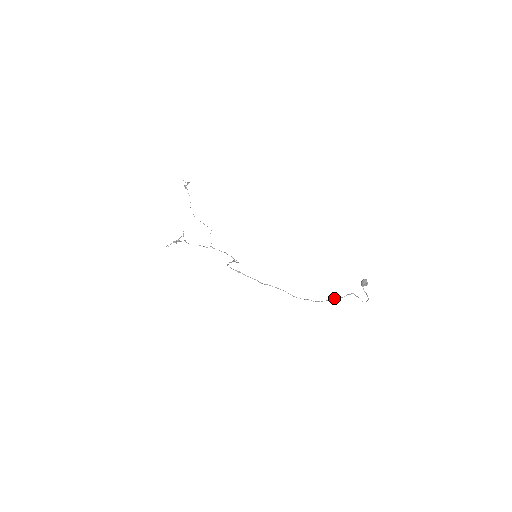
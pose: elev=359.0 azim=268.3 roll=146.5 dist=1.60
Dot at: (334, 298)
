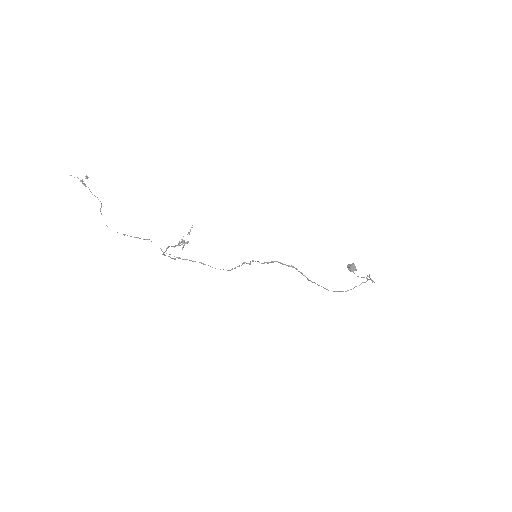
Dot at: occluded
